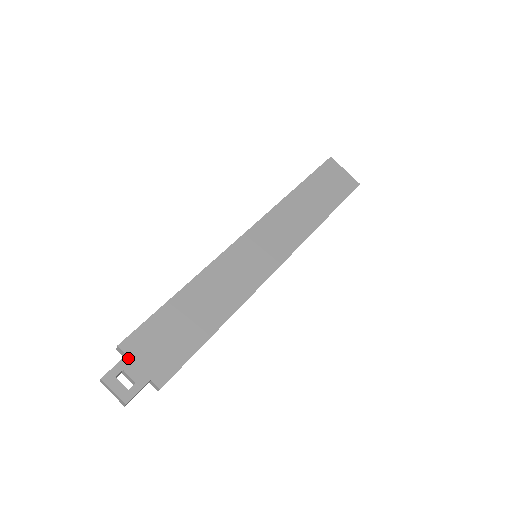
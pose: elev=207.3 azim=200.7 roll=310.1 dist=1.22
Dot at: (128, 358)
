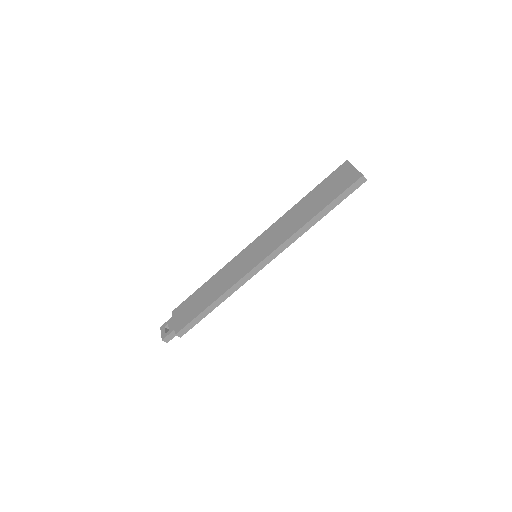
Dot at: (172, 318)
